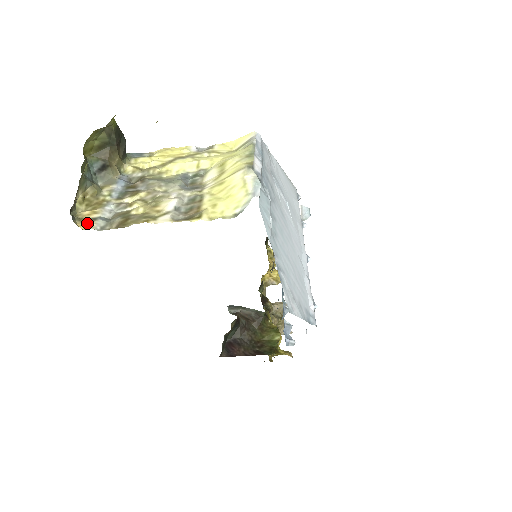
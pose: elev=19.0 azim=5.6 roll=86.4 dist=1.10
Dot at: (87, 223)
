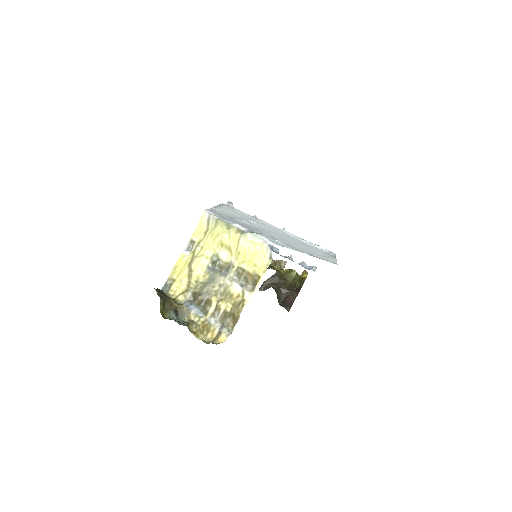
Dot at: (221, 338)
